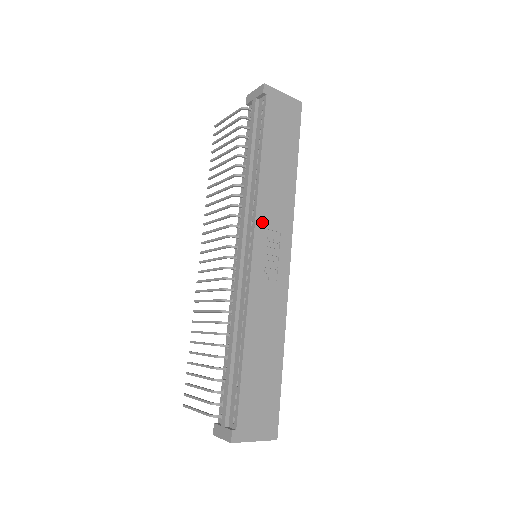
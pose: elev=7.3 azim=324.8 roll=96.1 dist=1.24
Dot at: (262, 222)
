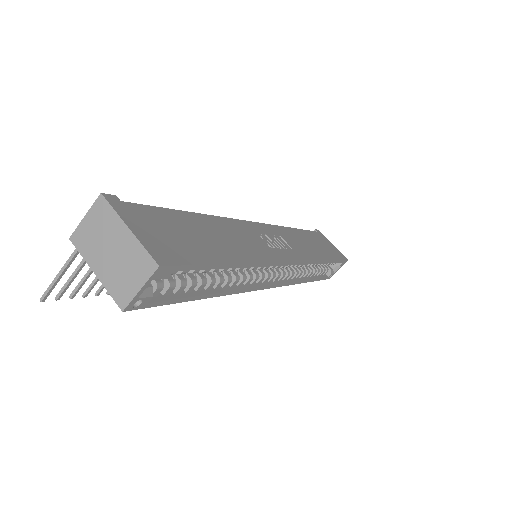
Dot at: (277, 231)
